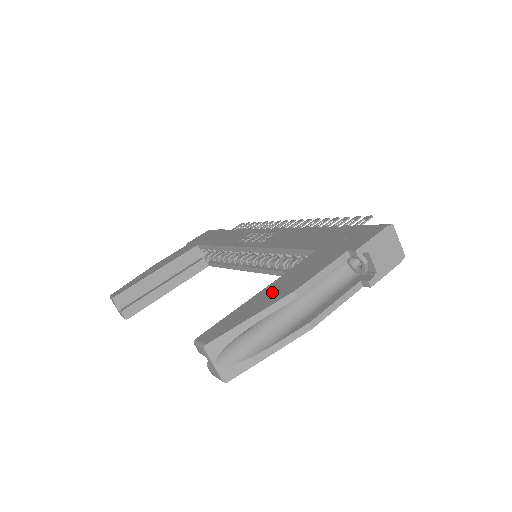
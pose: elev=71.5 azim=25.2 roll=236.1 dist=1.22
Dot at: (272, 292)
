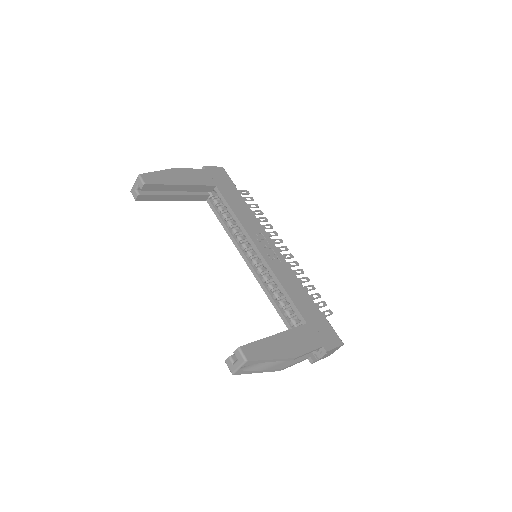
Dot at: (283, 344)
